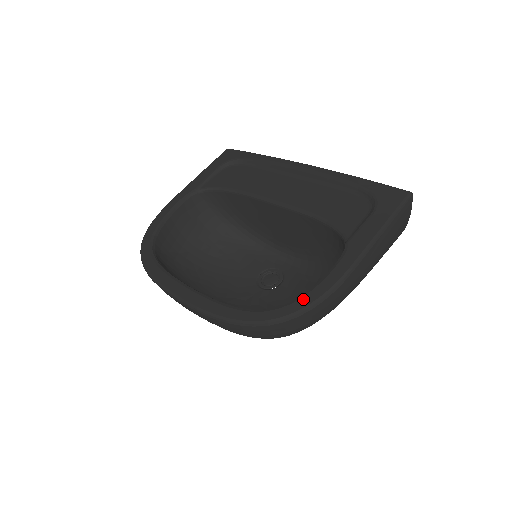
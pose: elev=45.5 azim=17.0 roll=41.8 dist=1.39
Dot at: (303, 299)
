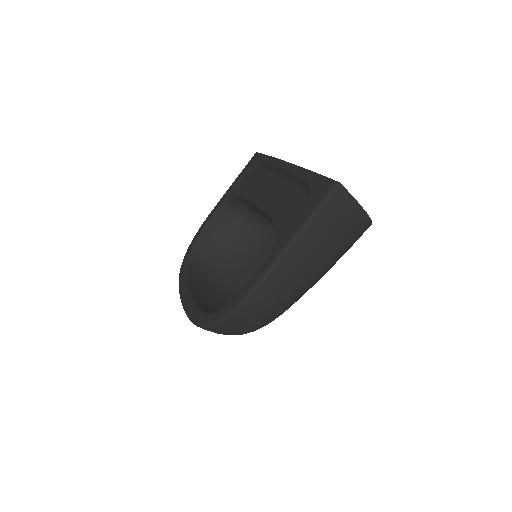
Dot at: (229, 304)
